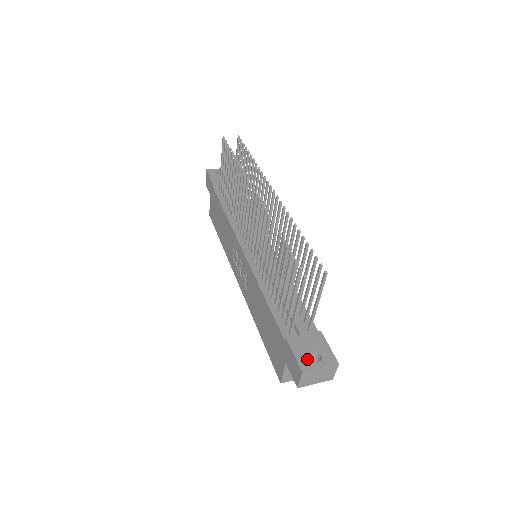
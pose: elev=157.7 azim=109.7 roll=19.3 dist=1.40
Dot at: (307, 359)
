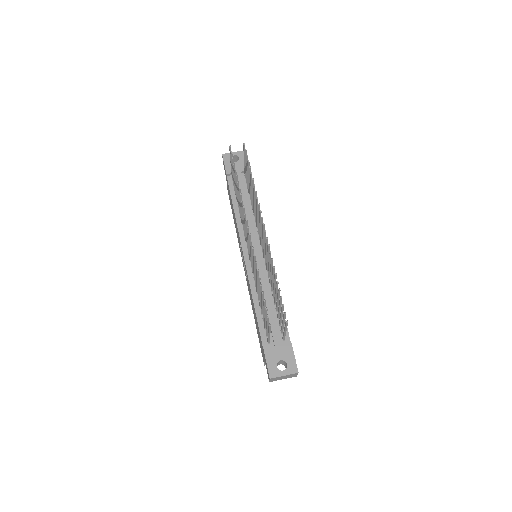
Dot at: (275, 368)
